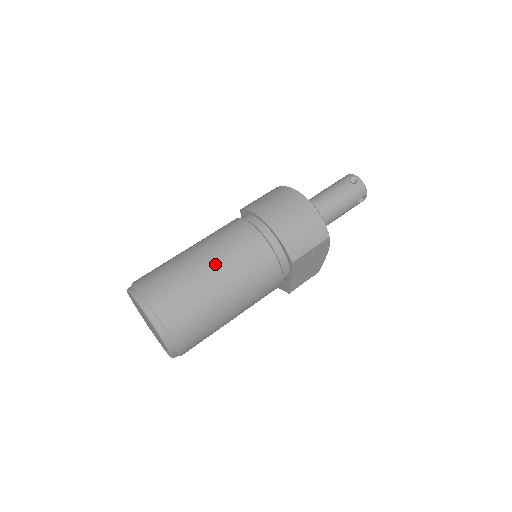
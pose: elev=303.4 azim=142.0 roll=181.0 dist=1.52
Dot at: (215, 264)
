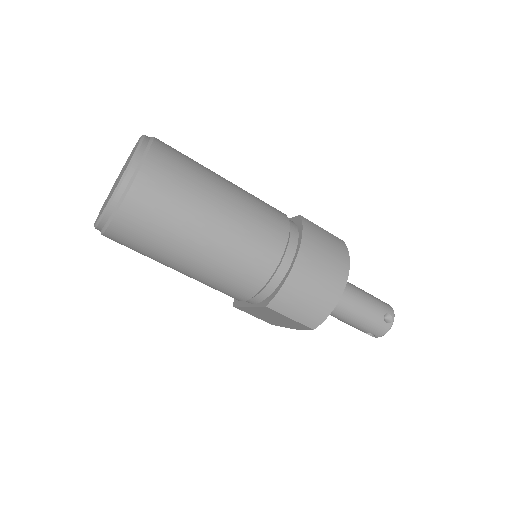
Dot at: (221, 226)
